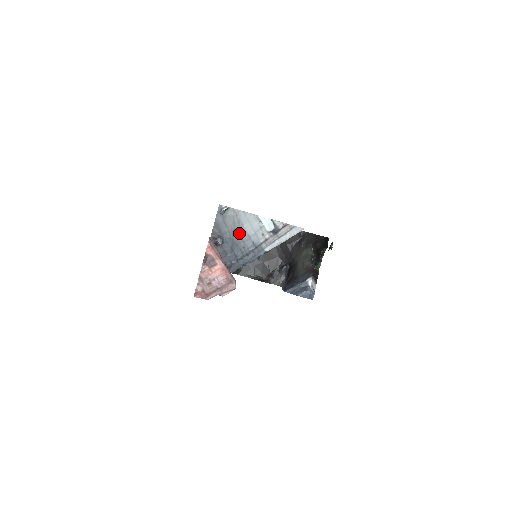
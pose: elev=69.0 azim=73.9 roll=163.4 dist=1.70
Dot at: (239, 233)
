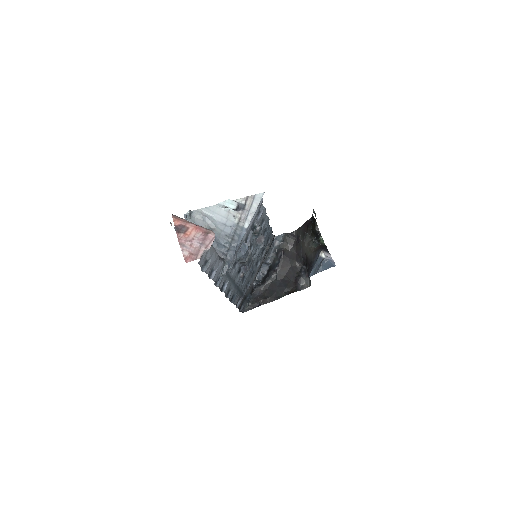
Dot at: (214, 226)
